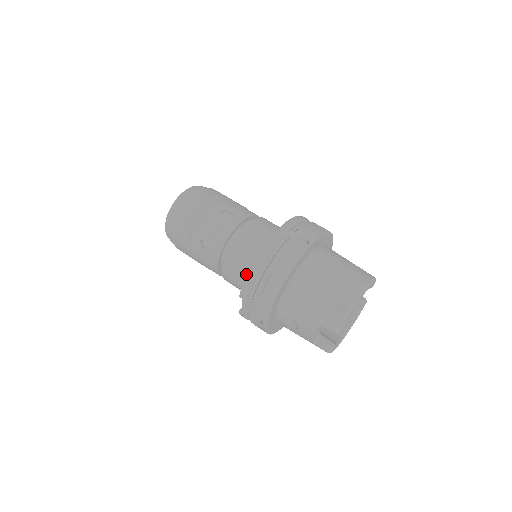
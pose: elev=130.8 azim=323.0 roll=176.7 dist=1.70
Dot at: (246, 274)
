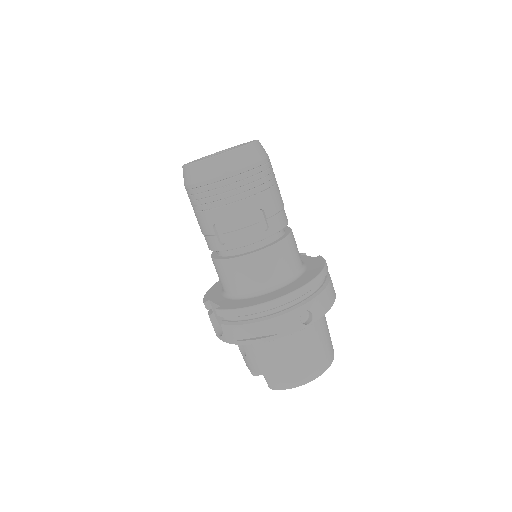
Dot at: (236, 288)
